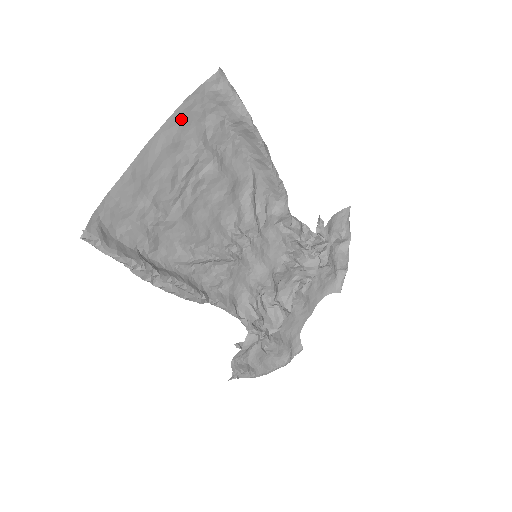
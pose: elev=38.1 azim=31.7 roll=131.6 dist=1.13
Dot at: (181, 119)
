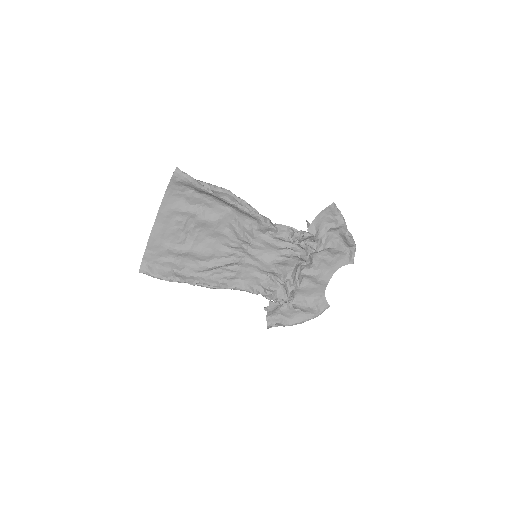
Dot at: (168, 201)
